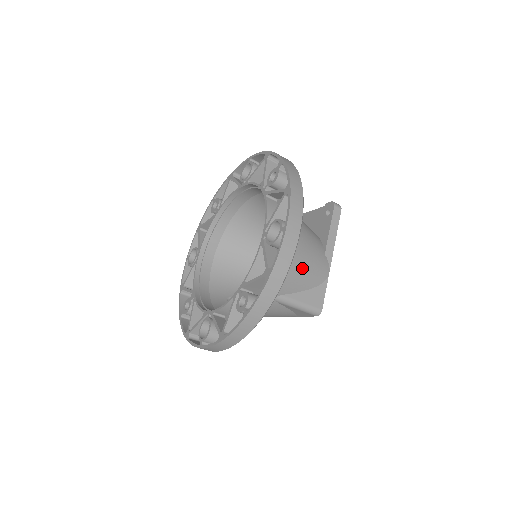
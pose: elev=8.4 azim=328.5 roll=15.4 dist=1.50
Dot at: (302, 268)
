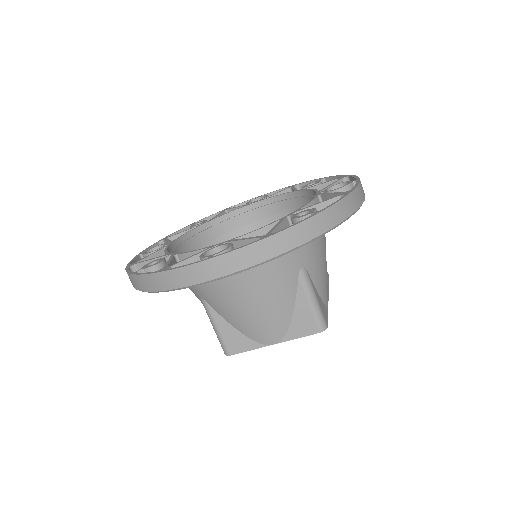
Dot at: (325, 264)
